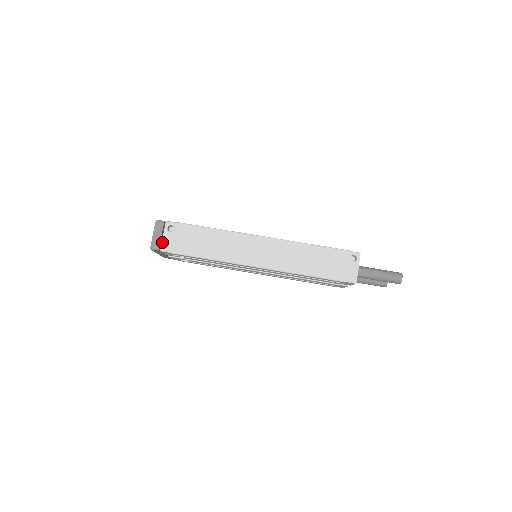
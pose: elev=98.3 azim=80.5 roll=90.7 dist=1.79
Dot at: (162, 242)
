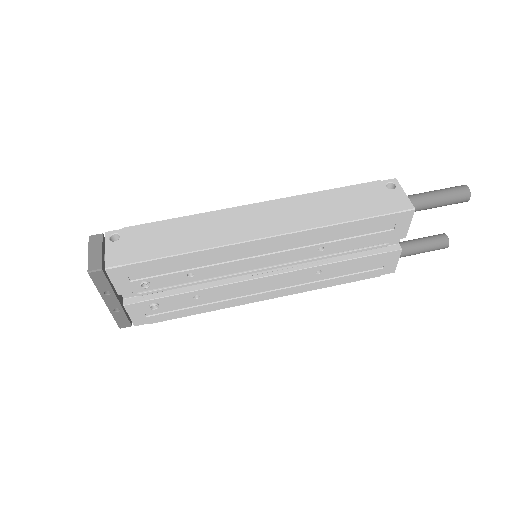
Dot at: (105, 257)
